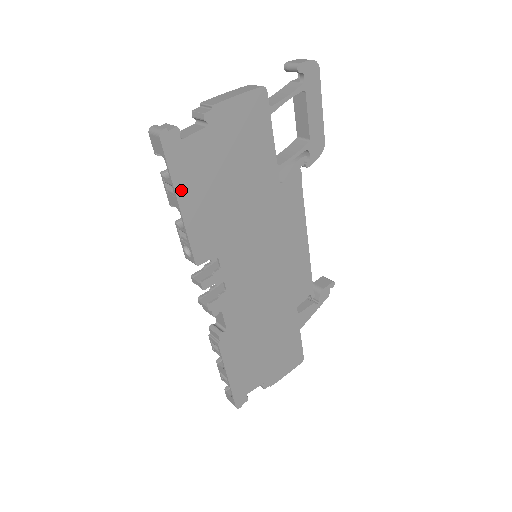
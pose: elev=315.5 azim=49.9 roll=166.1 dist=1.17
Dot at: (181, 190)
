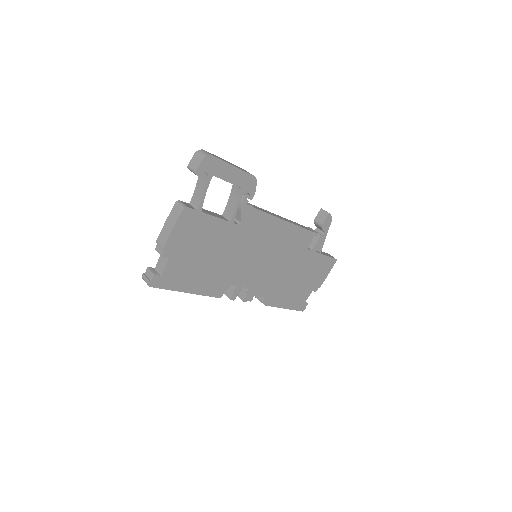
Dot at: (182, 288)
